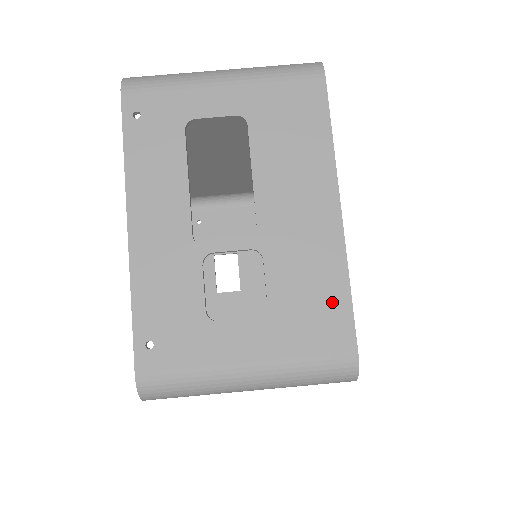
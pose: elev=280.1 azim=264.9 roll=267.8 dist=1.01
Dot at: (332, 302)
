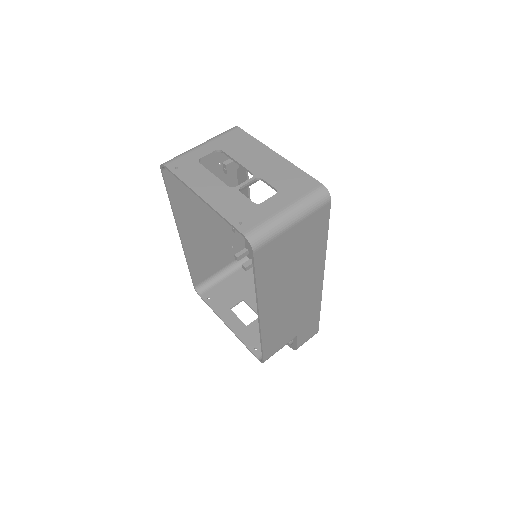
Dot at: (299, 176)
